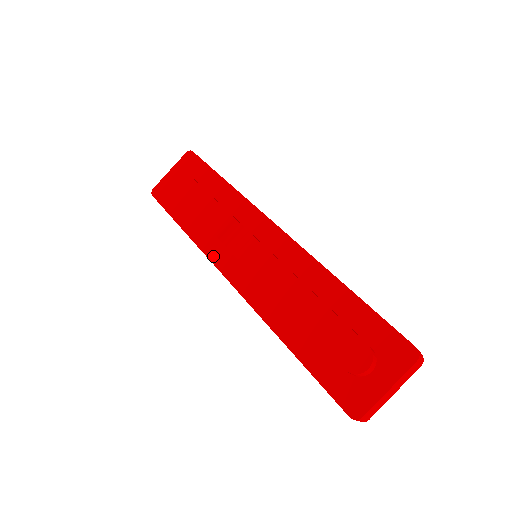
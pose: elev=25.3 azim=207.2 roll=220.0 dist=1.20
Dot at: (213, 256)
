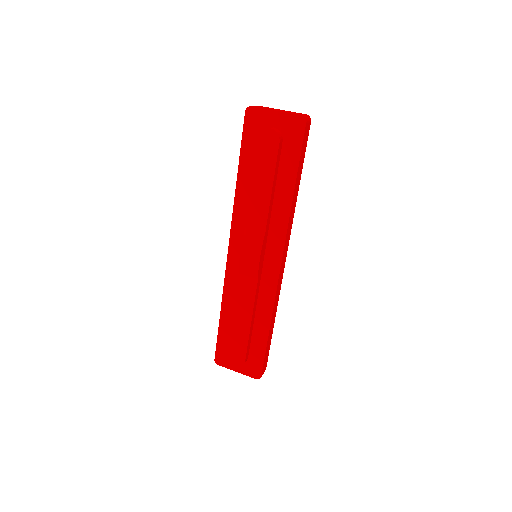
Dot at: (235, 226)
